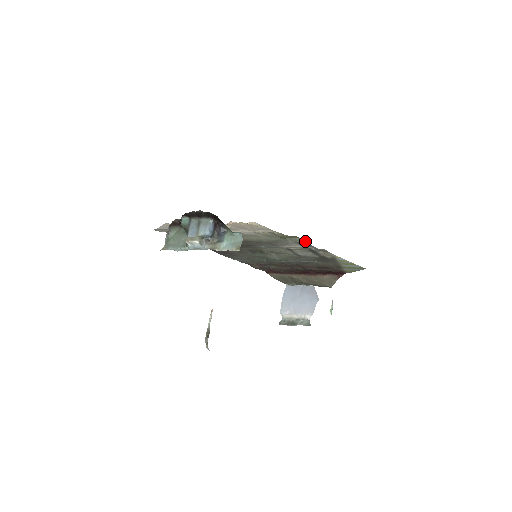
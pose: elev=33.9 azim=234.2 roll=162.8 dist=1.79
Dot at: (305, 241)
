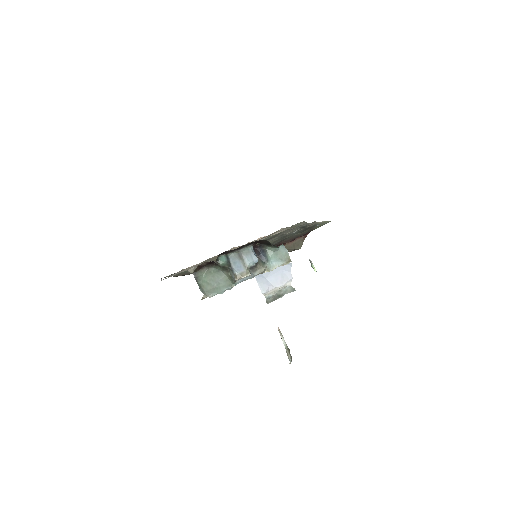
Dot at: (305, 222)
